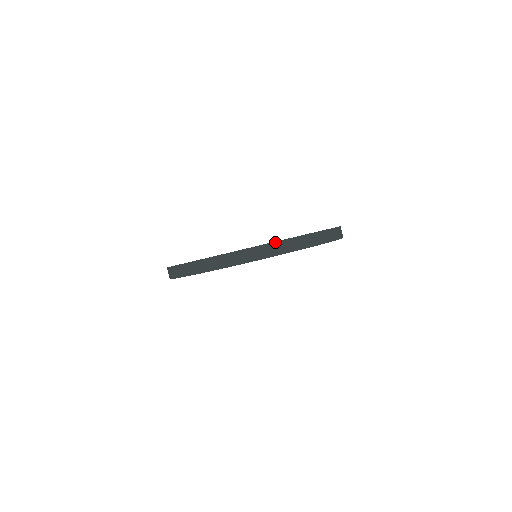
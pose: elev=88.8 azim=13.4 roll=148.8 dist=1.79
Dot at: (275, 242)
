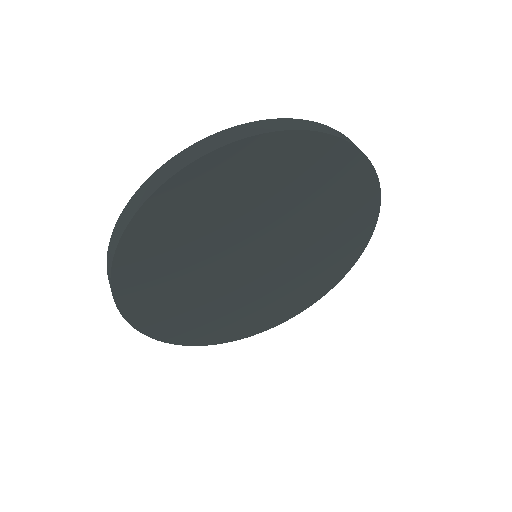
Dot at: (208, 137)
